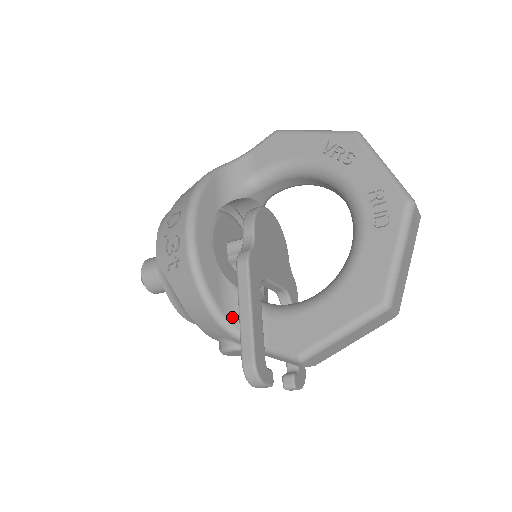
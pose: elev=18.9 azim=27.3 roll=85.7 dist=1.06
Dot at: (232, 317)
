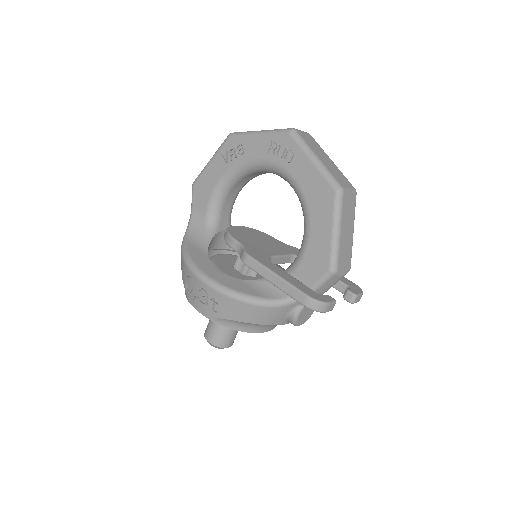
Dot at: (276, 295)
